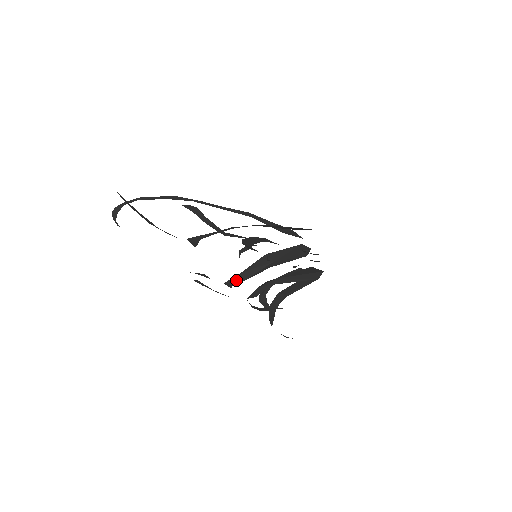
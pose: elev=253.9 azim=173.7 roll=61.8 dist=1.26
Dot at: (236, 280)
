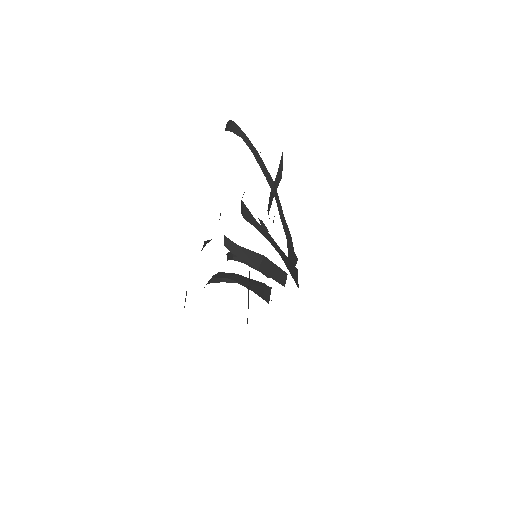
Dot at: (230, 245)
